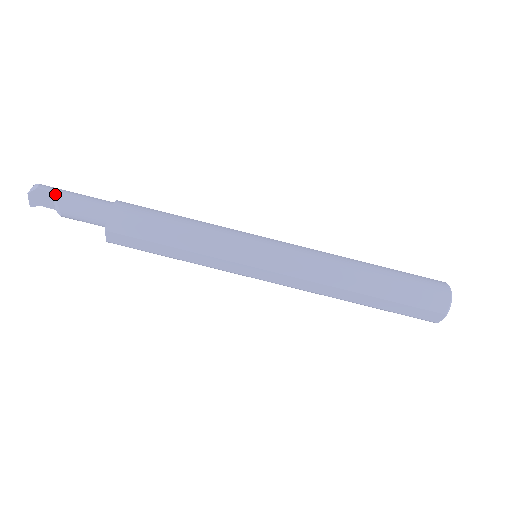
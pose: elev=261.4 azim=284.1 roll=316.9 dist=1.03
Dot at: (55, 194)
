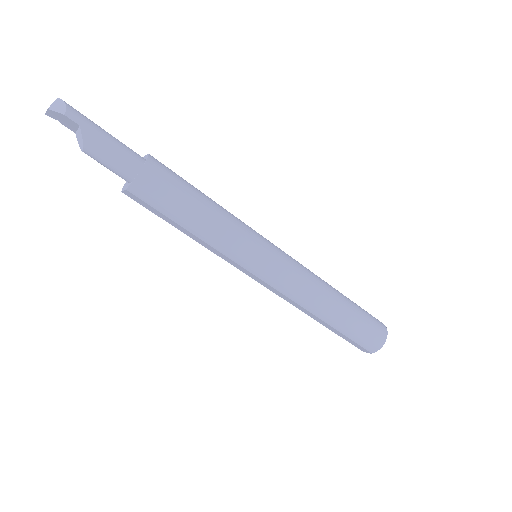
Dot at: (84, 131)
